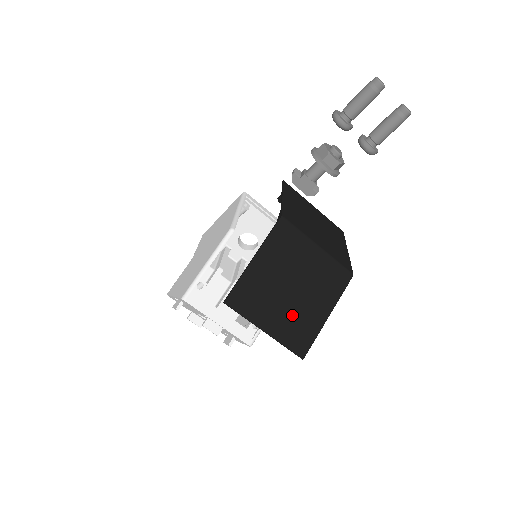
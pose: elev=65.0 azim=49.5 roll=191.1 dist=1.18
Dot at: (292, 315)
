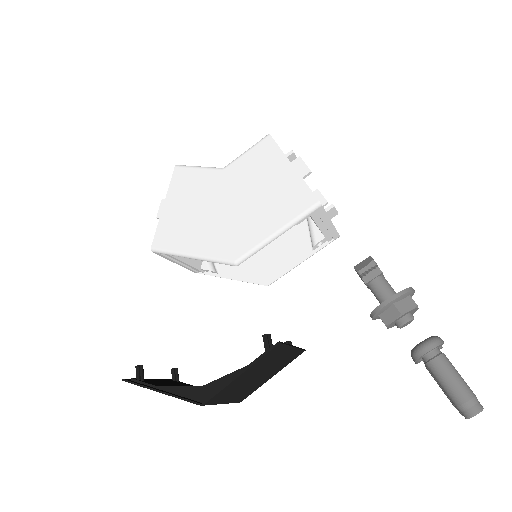
Dot at: occluded
